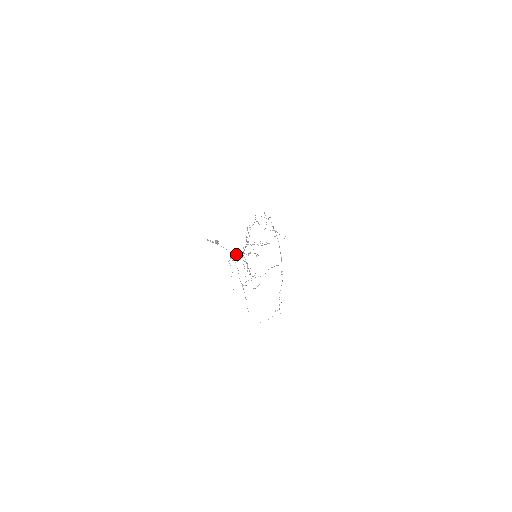
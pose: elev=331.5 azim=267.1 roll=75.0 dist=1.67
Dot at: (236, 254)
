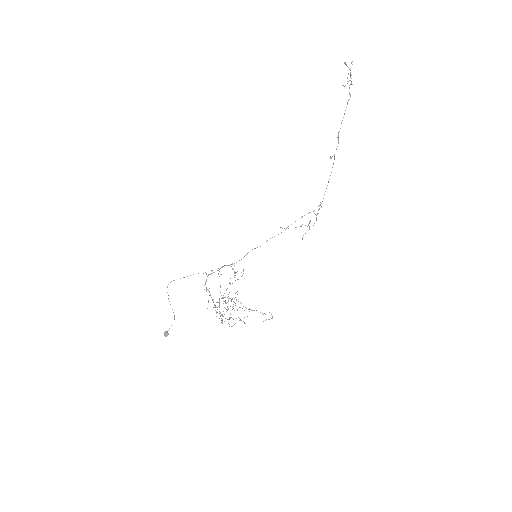
Dot at: occluded
